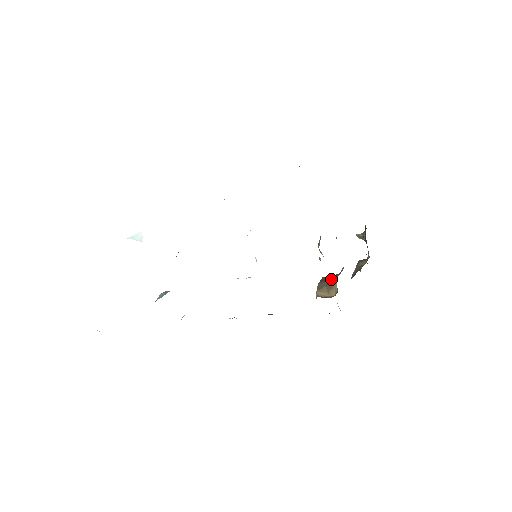
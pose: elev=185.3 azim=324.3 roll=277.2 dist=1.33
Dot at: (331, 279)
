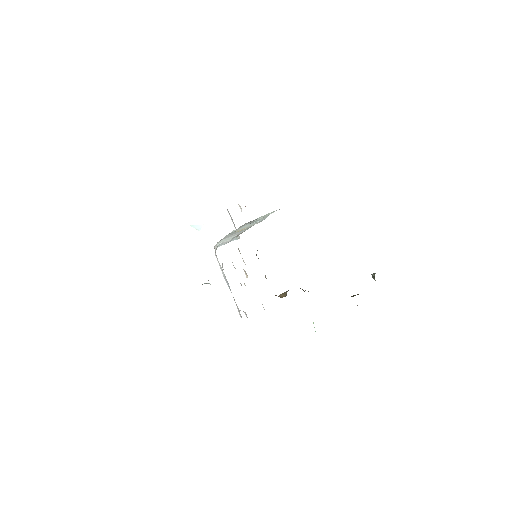
Dot at: occluded
